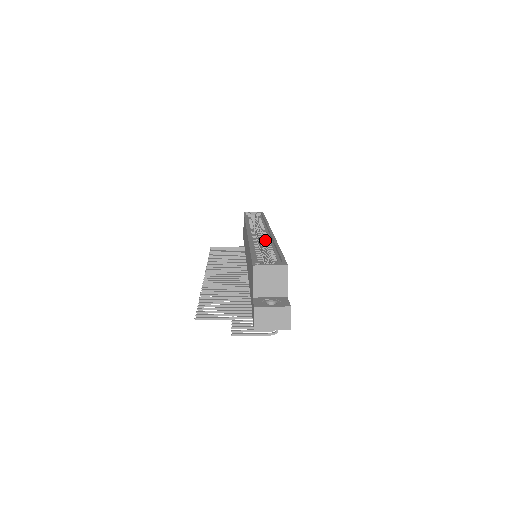
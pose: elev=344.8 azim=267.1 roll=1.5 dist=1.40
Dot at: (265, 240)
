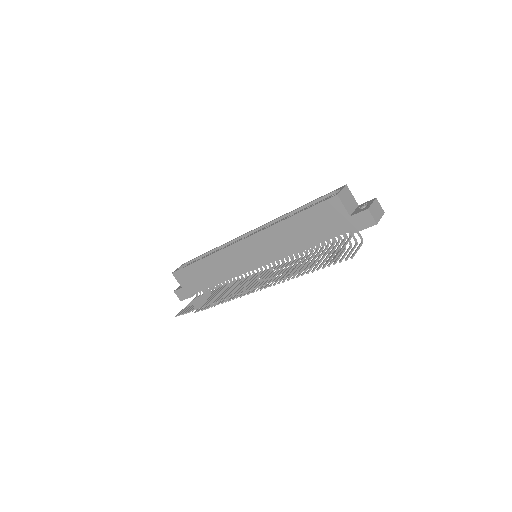
Dot at: occluded
